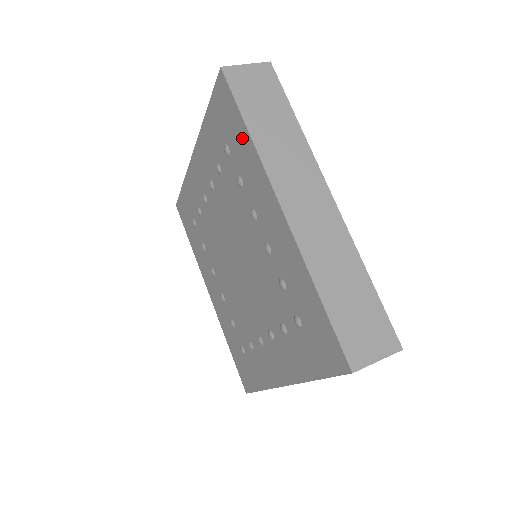
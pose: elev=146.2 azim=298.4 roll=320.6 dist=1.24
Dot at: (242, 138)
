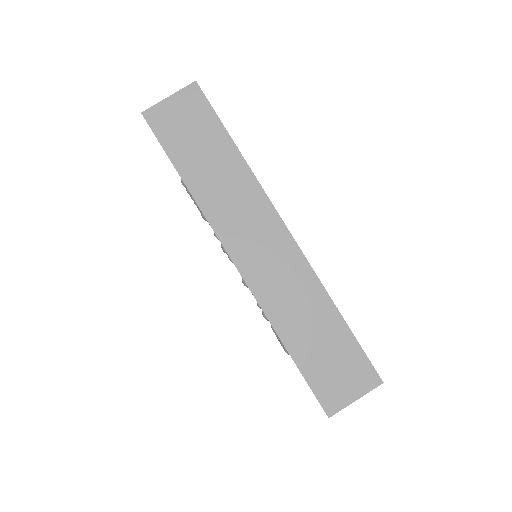
Dot at: occluded
